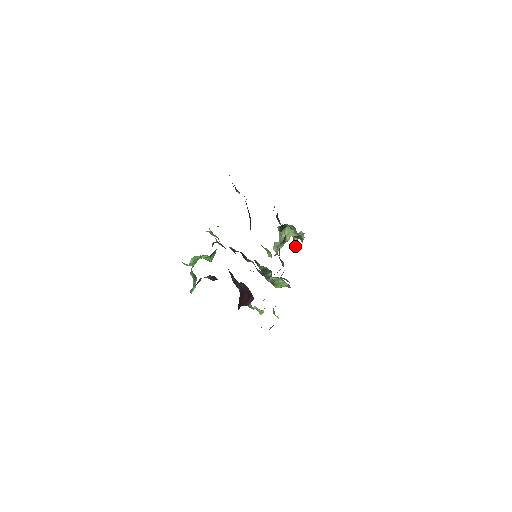
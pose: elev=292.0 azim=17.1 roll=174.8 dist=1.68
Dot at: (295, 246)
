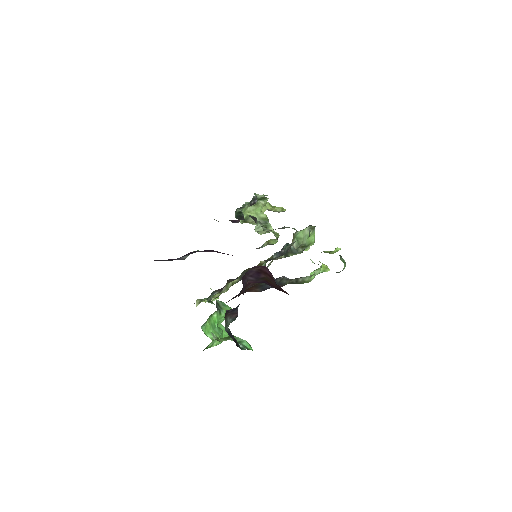
Dot at: occluded
